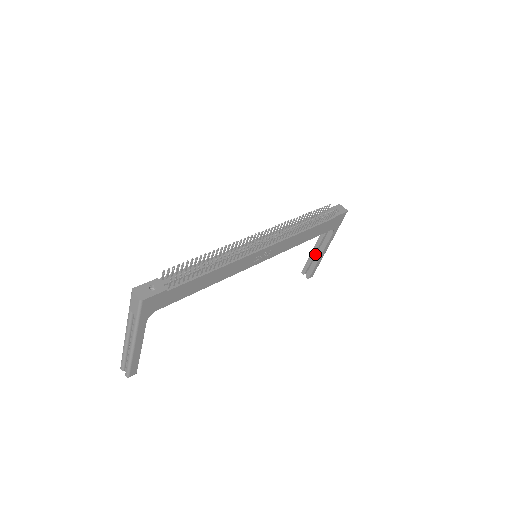
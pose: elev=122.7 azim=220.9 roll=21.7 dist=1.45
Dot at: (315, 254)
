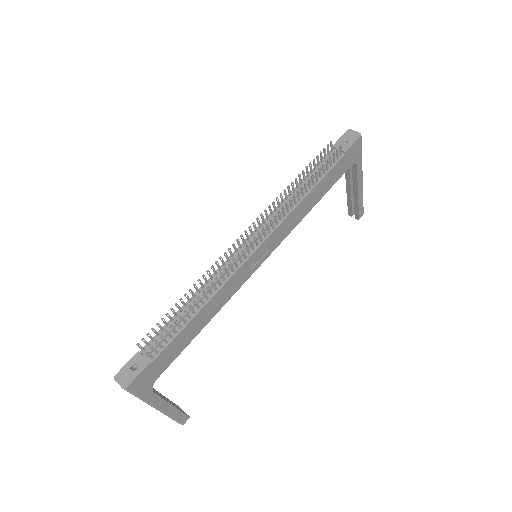
Dot at: (352, 193)
